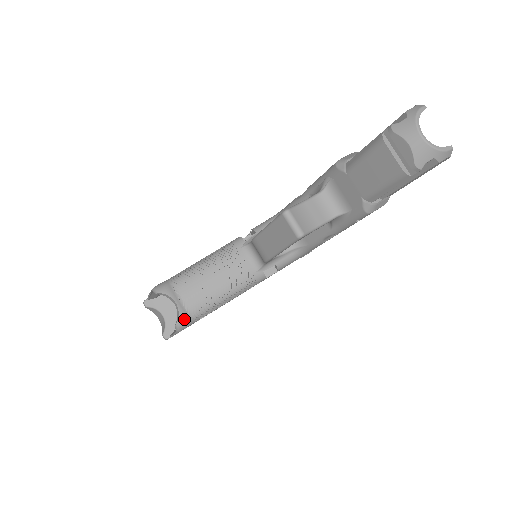
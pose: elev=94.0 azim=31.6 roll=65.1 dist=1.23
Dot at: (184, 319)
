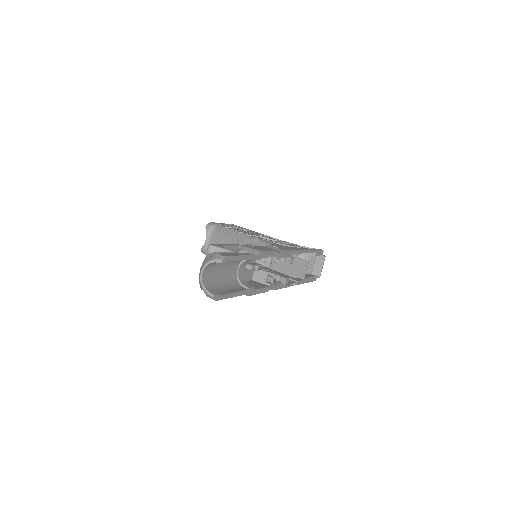
Dot at: (204, 250)
